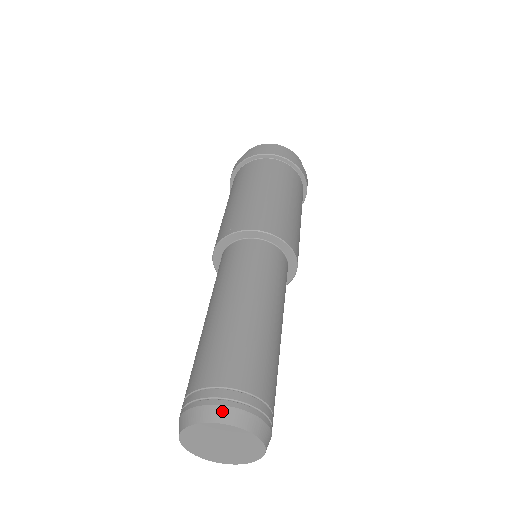
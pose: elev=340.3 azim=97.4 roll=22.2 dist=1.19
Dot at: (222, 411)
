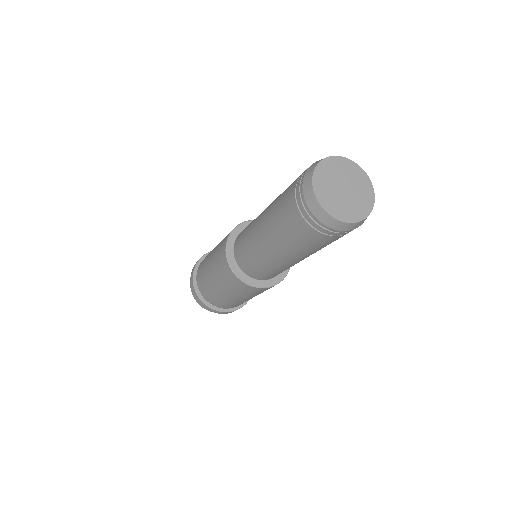
Dot at: occluded
